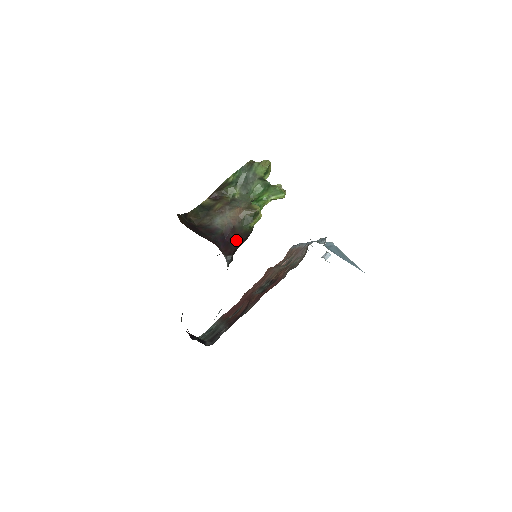
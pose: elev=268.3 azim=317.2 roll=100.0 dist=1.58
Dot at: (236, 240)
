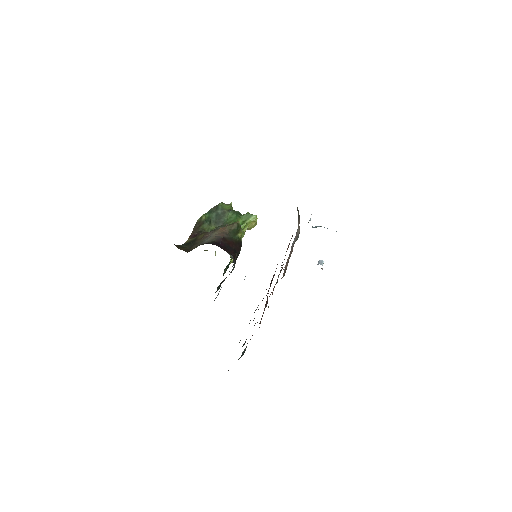
Dot at: (231, 247)
